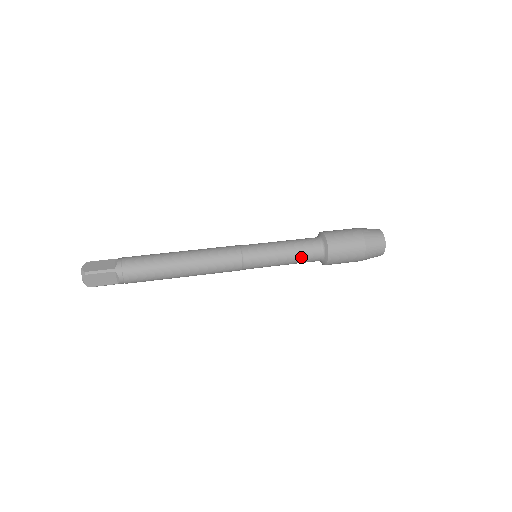
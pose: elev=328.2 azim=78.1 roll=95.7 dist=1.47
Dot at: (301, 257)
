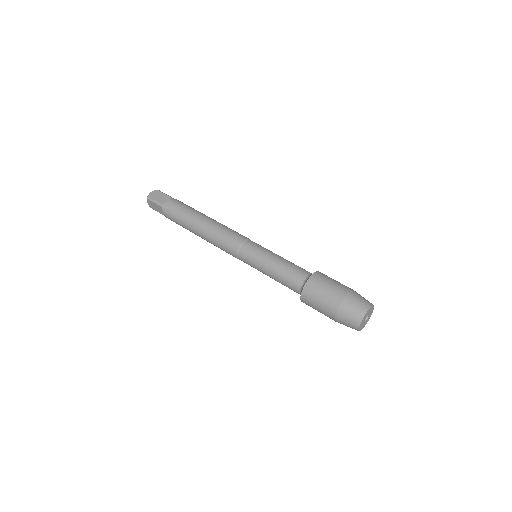
Dot at: (282, 281)
